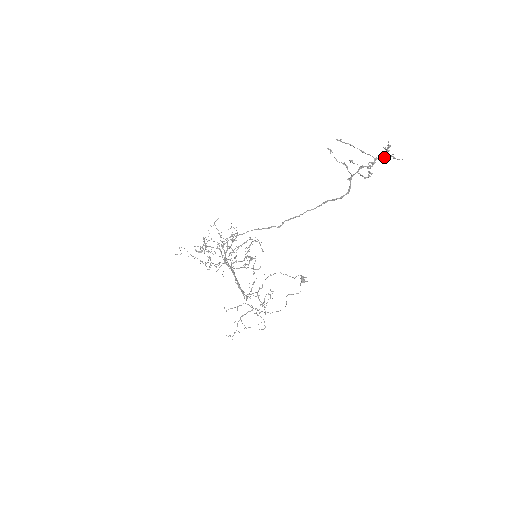
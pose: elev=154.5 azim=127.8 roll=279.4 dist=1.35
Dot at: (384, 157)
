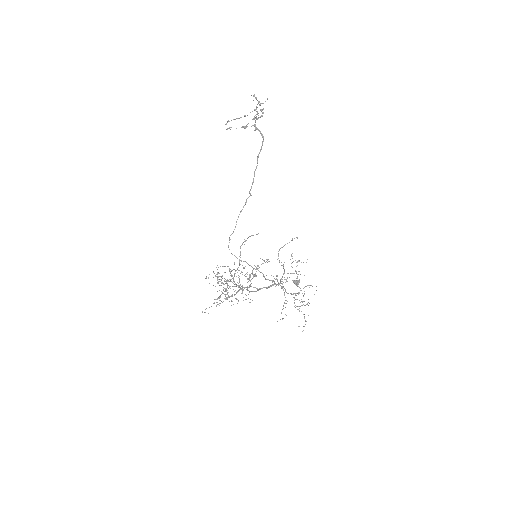
Dot at: (259, 102)
